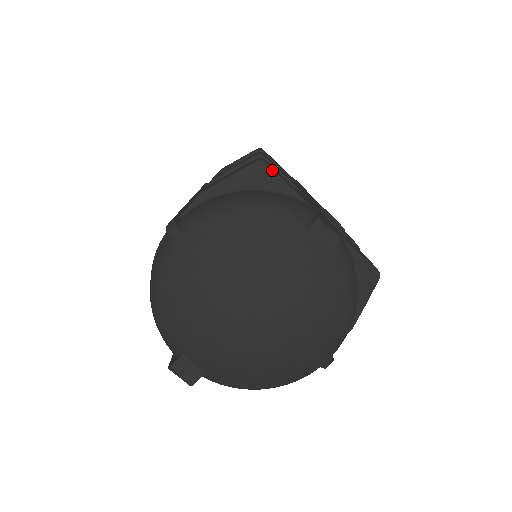
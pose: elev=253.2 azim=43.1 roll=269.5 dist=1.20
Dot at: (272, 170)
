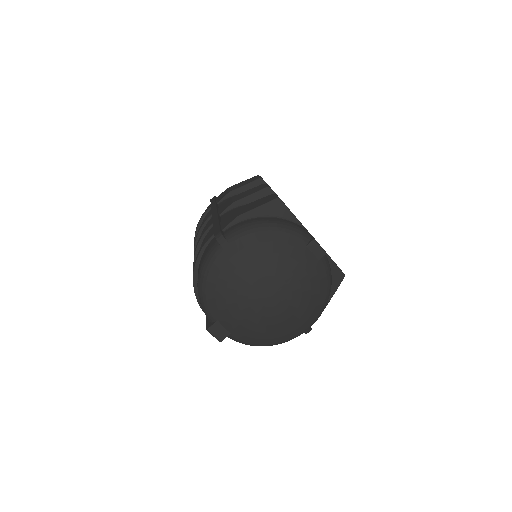
Dot at: (285, 205)
